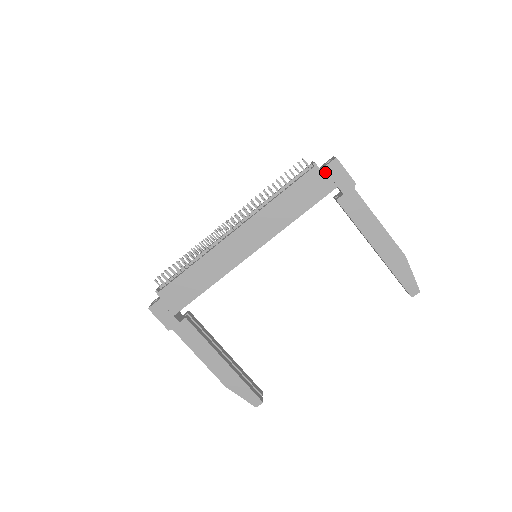
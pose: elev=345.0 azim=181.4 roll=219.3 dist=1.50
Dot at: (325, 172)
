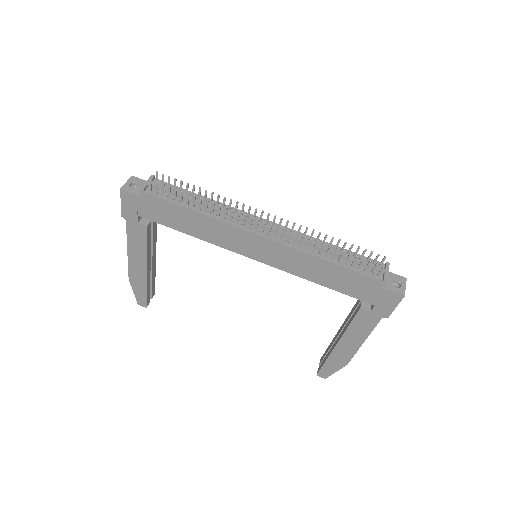
Dot at: (382, 292)
